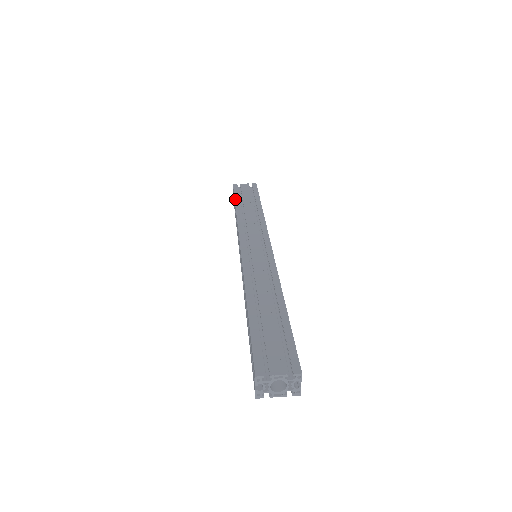
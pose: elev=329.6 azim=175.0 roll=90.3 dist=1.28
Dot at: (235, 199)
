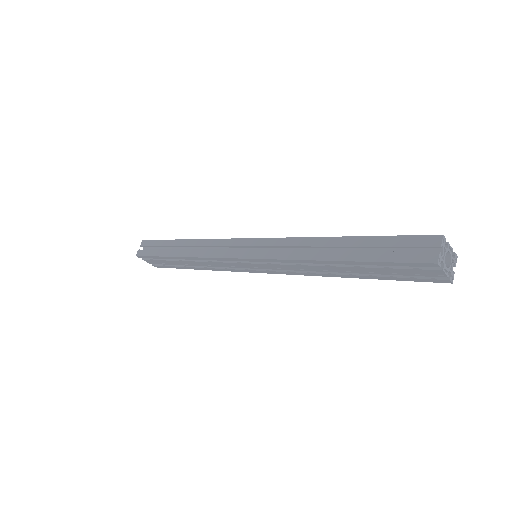
Dot at: occluded
